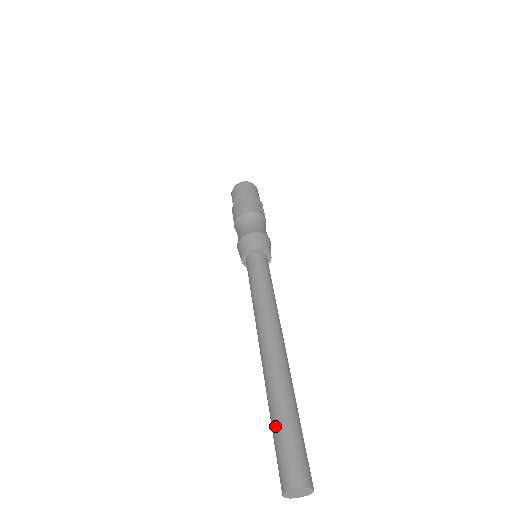
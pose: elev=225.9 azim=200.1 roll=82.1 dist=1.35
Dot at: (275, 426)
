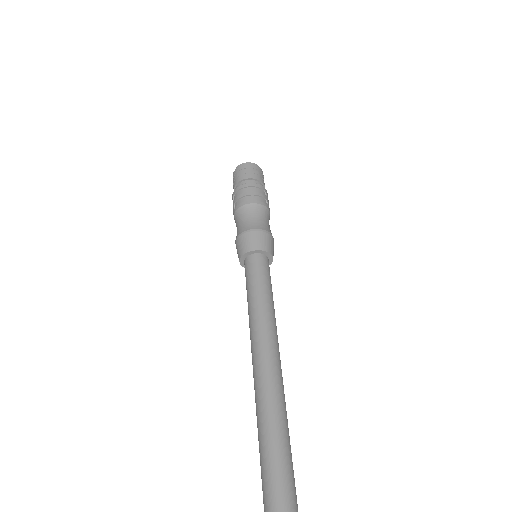
Dot at: (261, 474)
